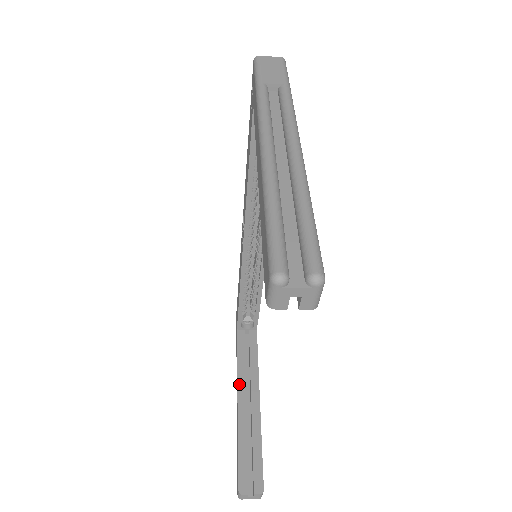
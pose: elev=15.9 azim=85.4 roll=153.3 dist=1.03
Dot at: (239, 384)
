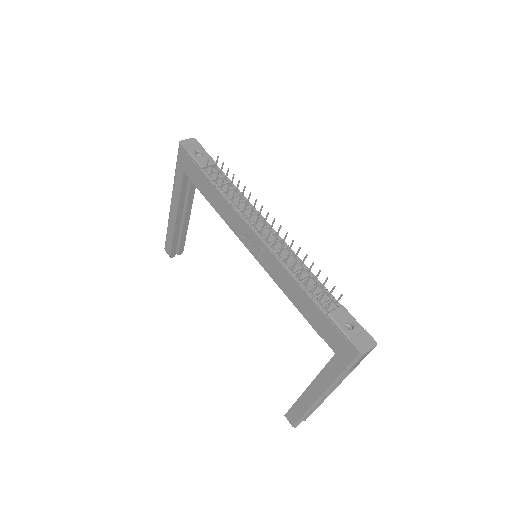
Dot at: (179, 210)
